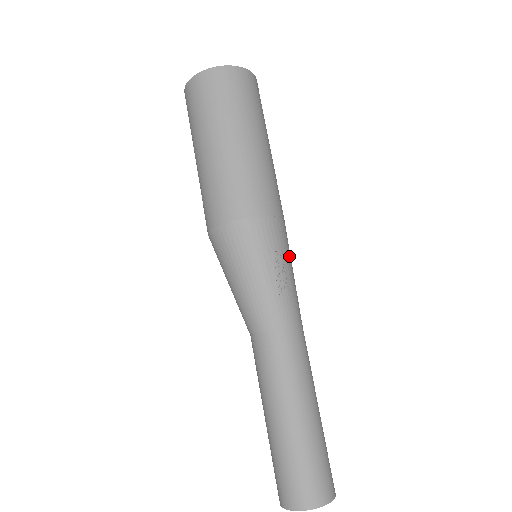
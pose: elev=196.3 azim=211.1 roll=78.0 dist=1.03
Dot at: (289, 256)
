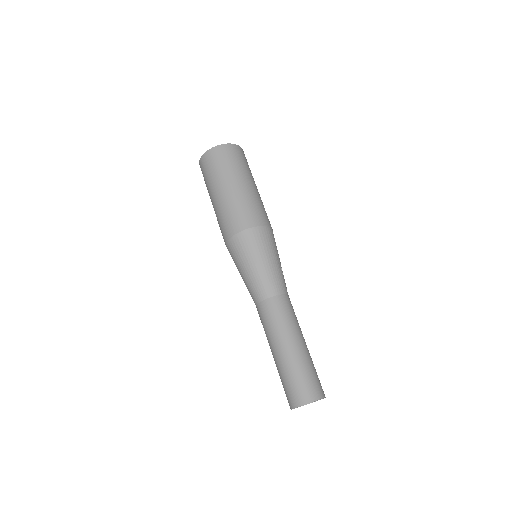
Dot at: occluded
